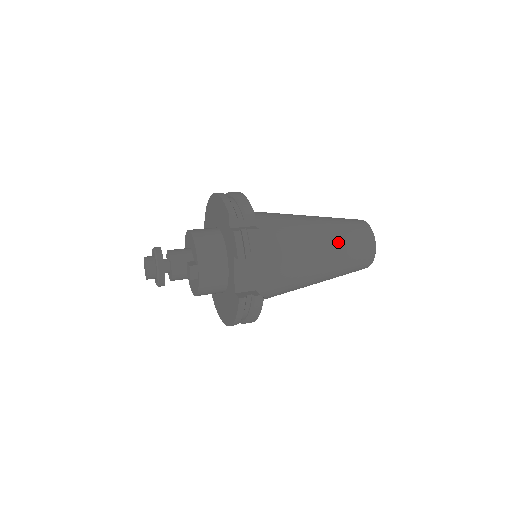
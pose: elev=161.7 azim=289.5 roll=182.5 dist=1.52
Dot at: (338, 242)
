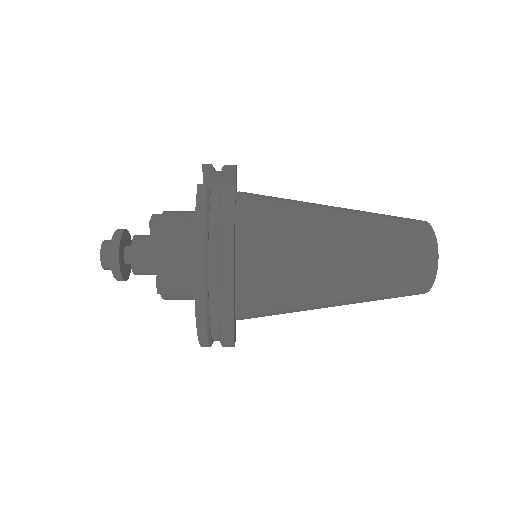
Dot at: occluded
